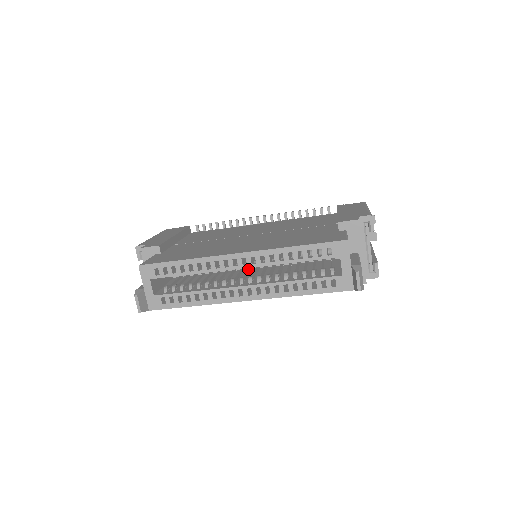
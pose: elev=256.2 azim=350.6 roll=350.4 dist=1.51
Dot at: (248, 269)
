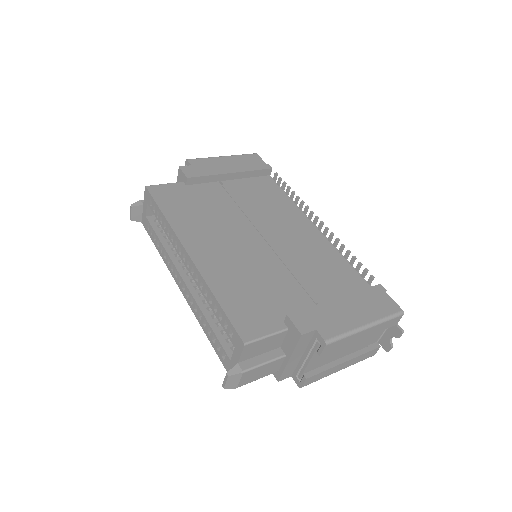
Dot at: occluded
